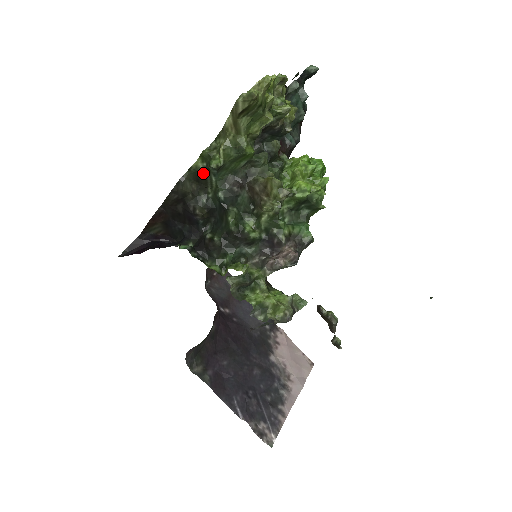
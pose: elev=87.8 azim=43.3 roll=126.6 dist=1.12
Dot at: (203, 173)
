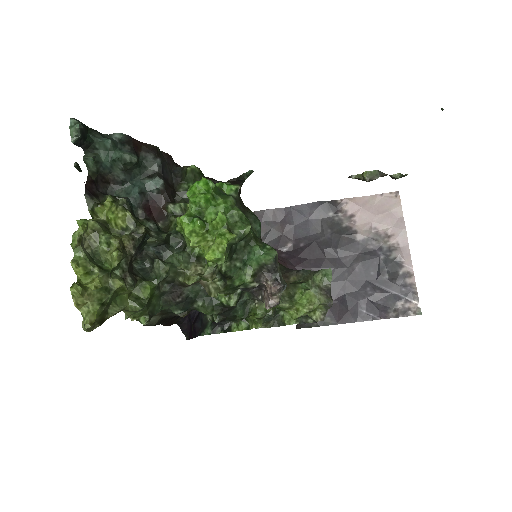
Dot at: occluded
